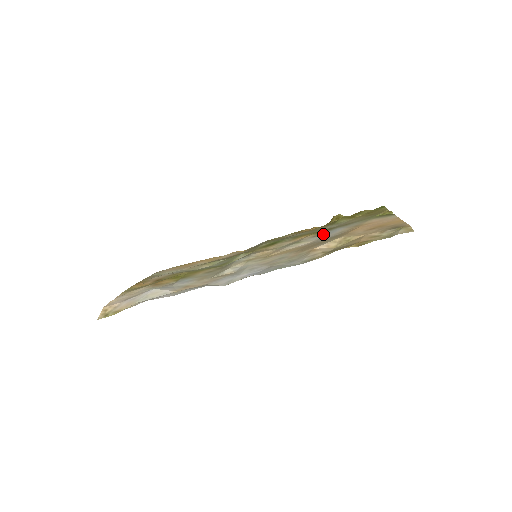
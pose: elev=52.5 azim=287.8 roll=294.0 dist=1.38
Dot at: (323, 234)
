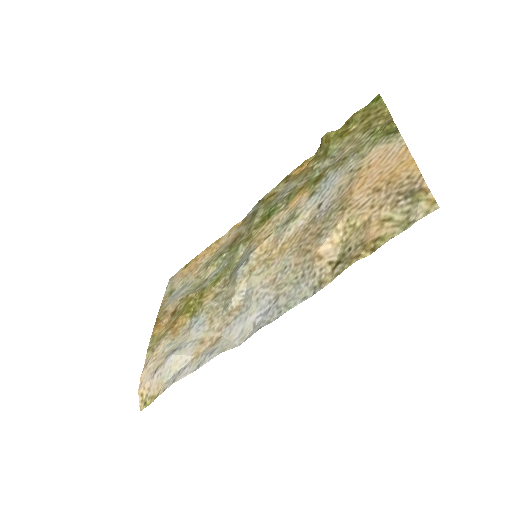
Dot at: (319, 190)
